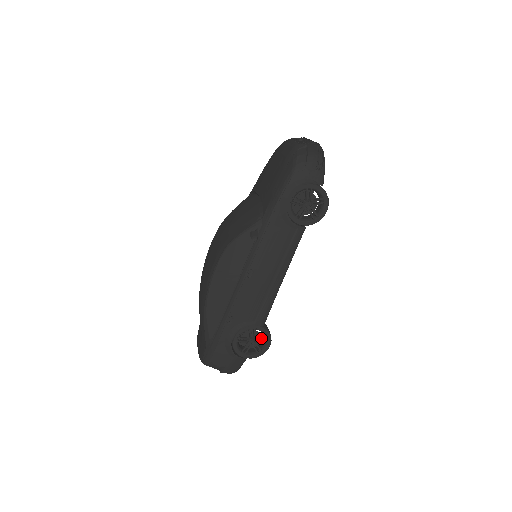
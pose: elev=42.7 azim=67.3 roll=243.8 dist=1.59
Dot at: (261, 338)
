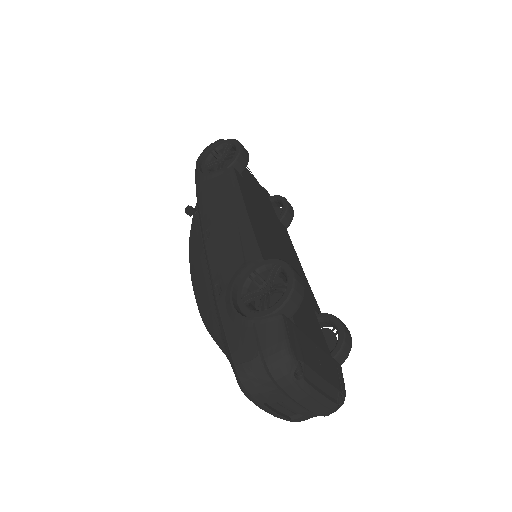
Dot at: (281, 280)
